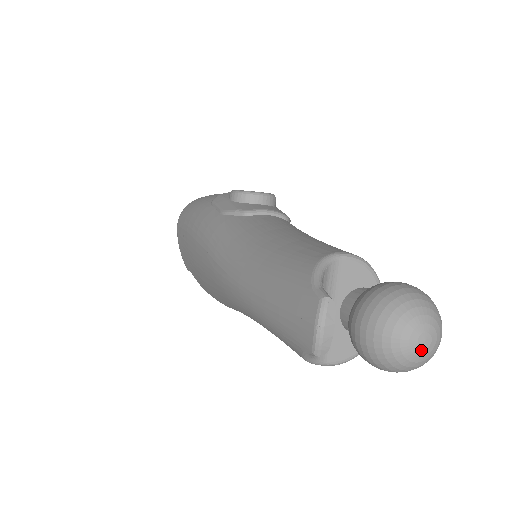
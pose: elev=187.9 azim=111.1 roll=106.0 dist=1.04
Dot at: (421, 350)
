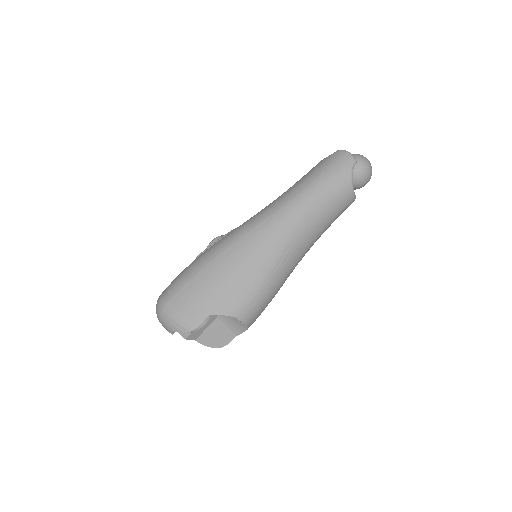
Dot at: occluded
